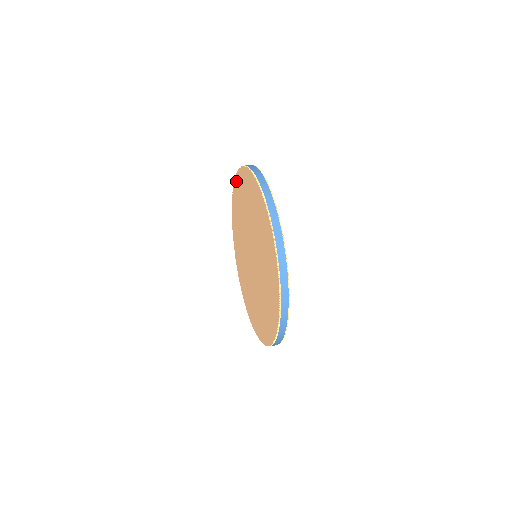
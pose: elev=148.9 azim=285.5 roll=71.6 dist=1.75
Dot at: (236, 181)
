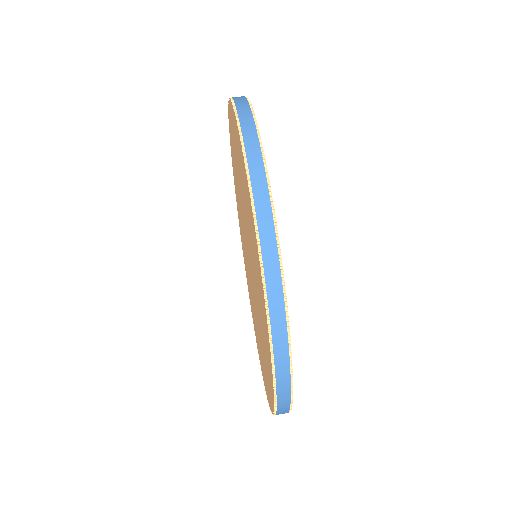
Dot at: (231, 153)
